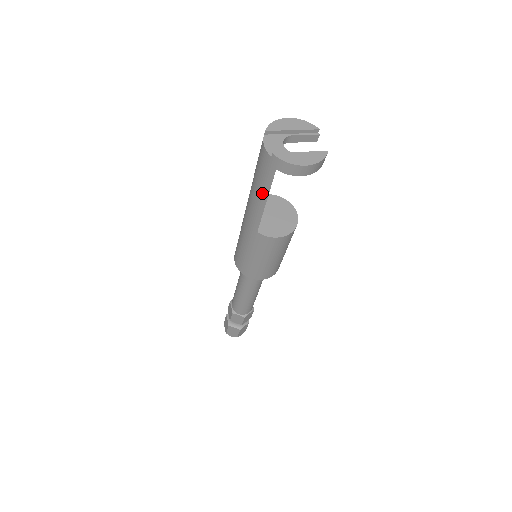
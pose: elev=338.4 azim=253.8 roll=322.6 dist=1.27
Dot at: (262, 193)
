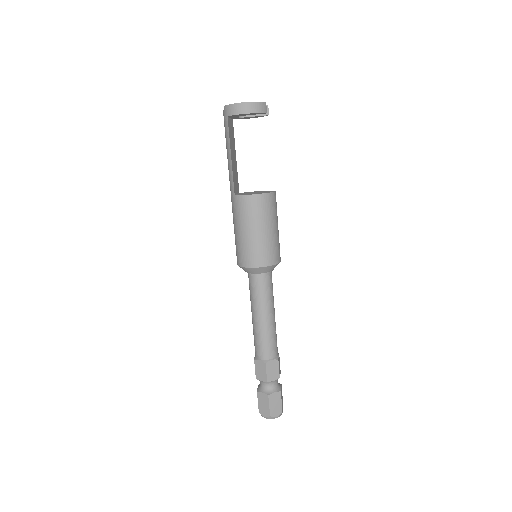
Dot at: (228, 149)
